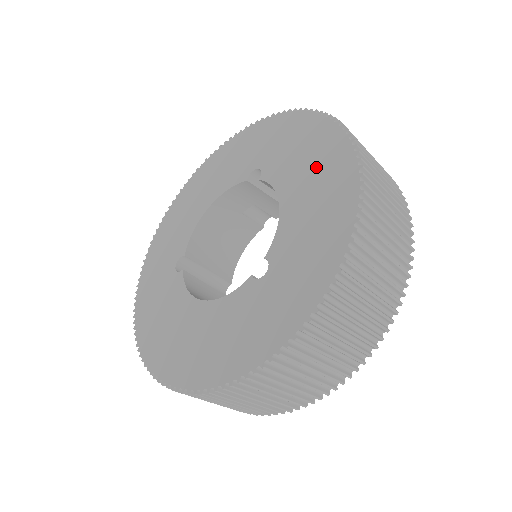
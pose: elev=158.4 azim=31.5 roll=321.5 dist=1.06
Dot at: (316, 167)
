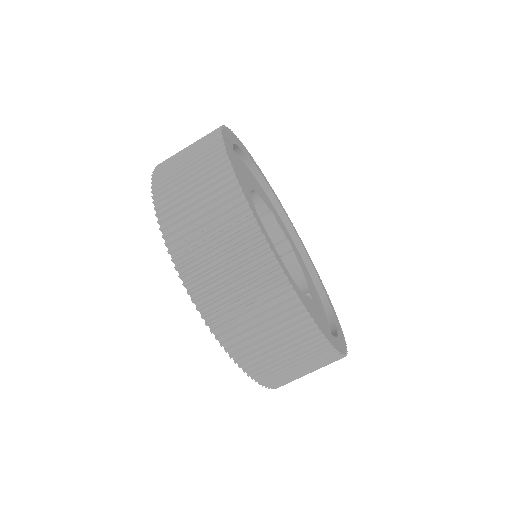
Dot at: occluded
